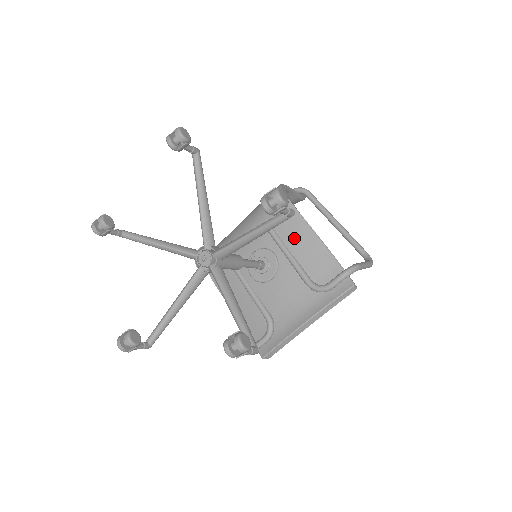
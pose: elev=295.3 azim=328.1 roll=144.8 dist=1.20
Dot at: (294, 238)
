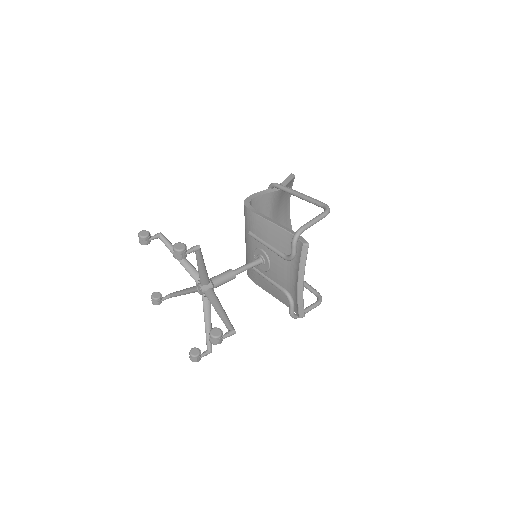
Dot at: (263, 233)
